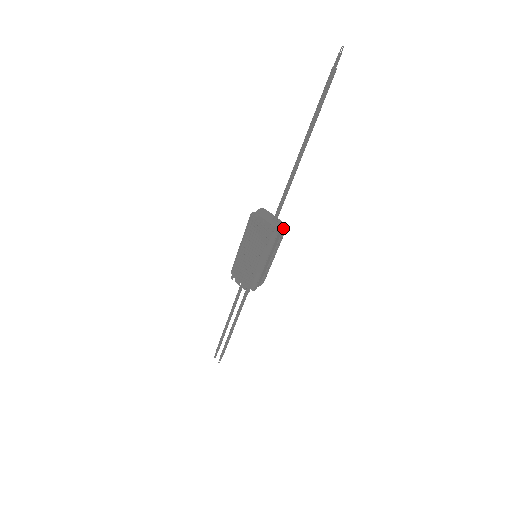
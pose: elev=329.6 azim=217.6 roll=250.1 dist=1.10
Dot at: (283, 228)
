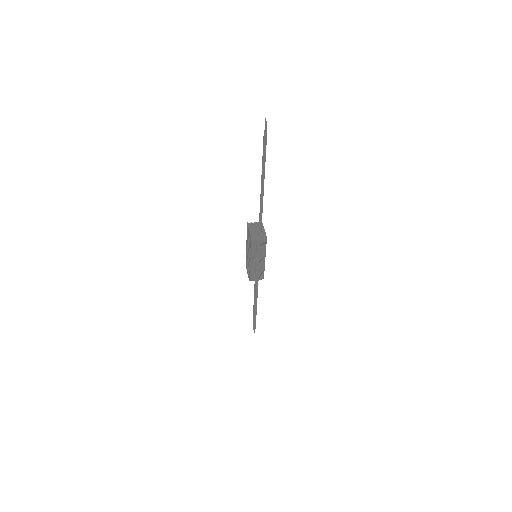
Dot at: (261, 239)
